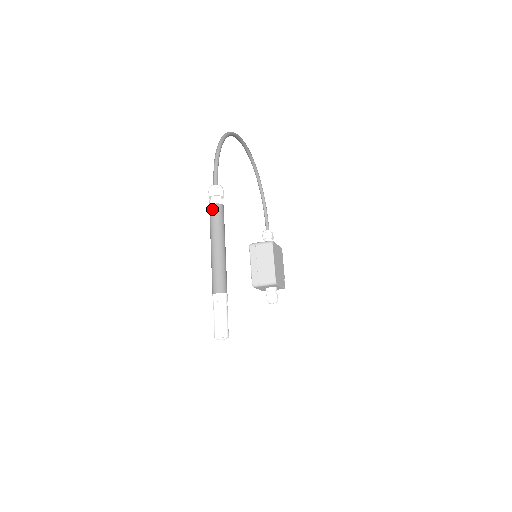
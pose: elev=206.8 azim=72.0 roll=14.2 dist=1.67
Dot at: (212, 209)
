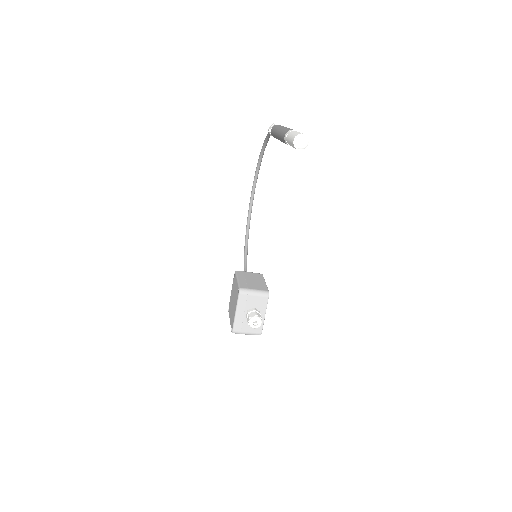
Dot at: occluded
